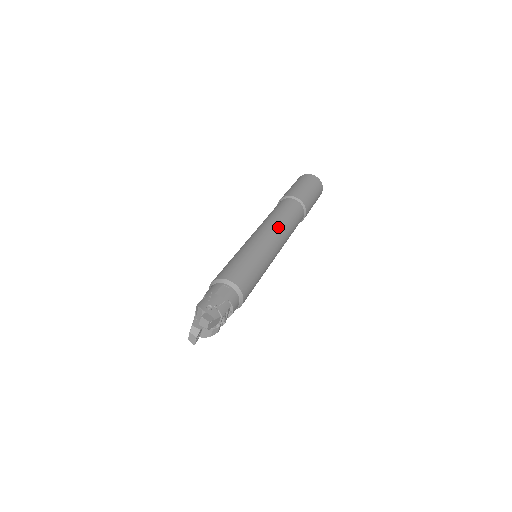
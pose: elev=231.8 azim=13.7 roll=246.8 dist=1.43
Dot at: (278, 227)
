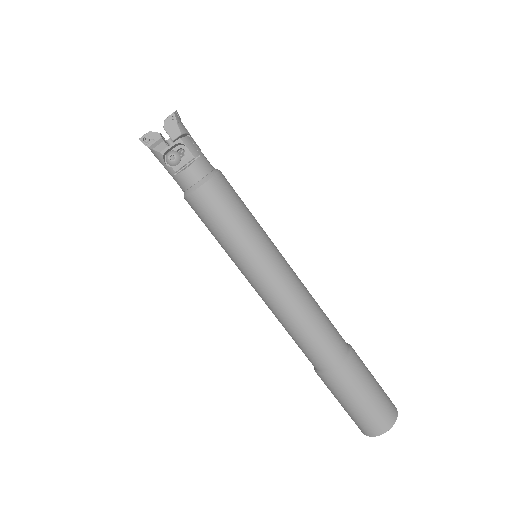
Dot at: (303, 285)
